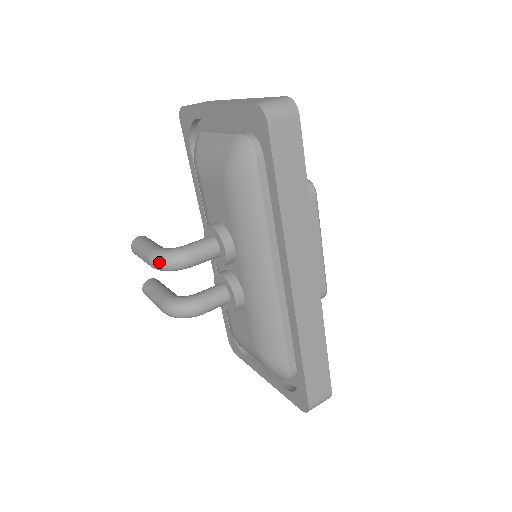
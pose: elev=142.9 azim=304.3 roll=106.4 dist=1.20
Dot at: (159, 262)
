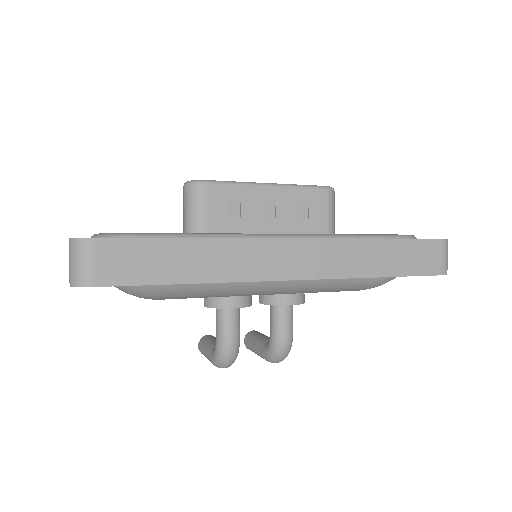
Dot at: (224, 367)
